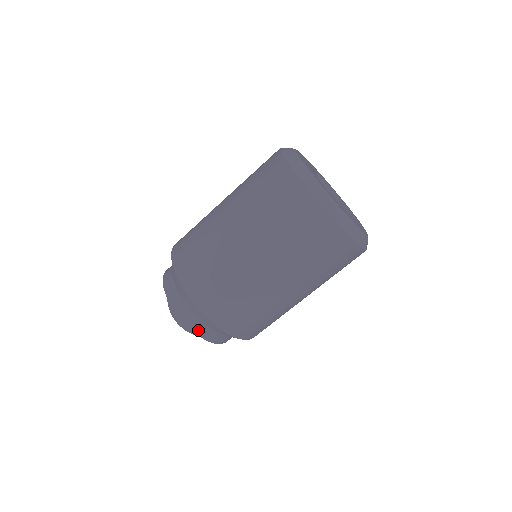
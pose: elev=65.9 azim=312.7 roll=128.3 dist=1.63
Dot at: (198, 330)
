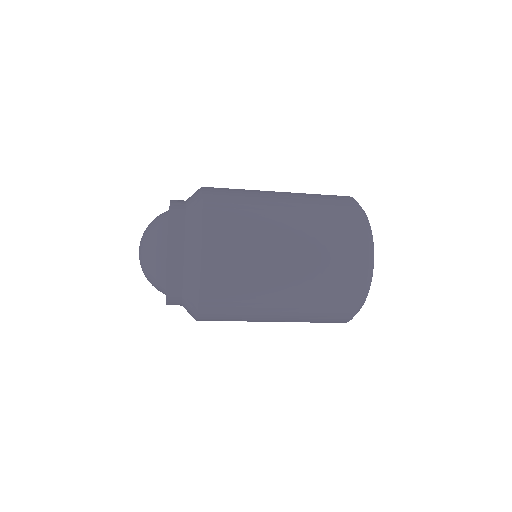
Dot at: (171, 291)
